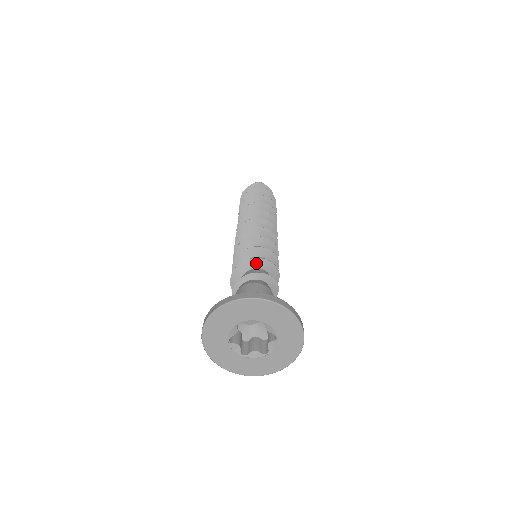
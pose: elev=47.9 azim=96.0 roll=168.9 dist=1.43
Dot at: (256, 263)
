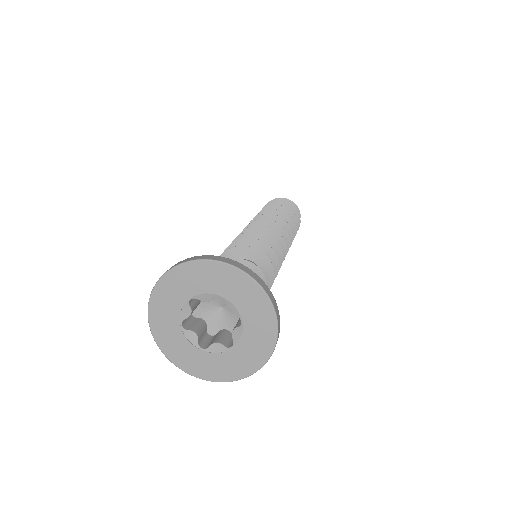
Dot at: (265, 263)
